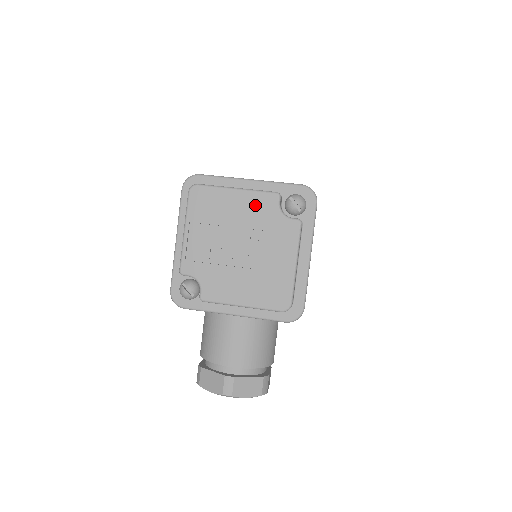
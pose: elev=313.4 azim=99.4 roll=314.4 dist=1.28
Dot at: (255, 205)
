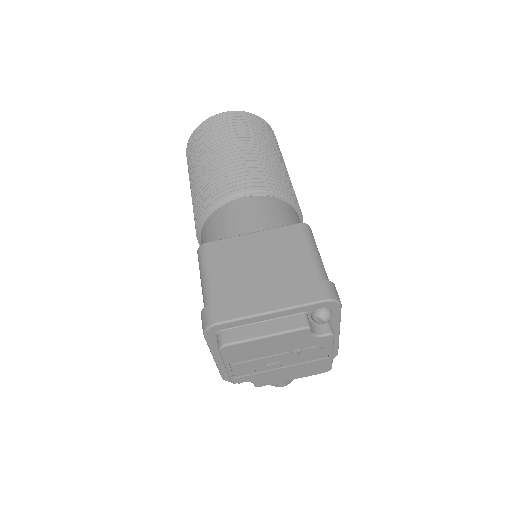
Dot at: (288, 340)
